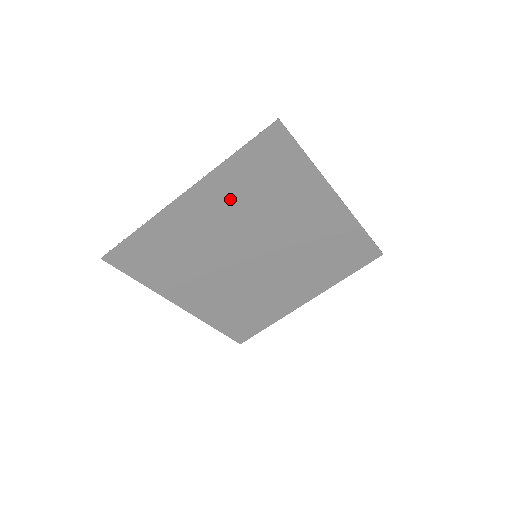
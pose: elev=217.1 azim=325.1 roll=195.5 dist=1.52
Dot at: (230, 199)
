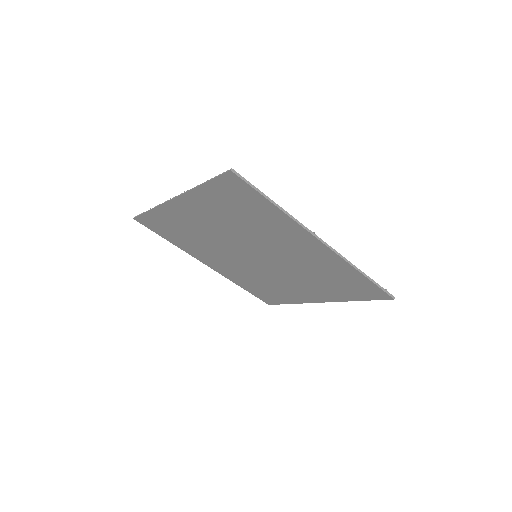
Dot at: (213, 213)
